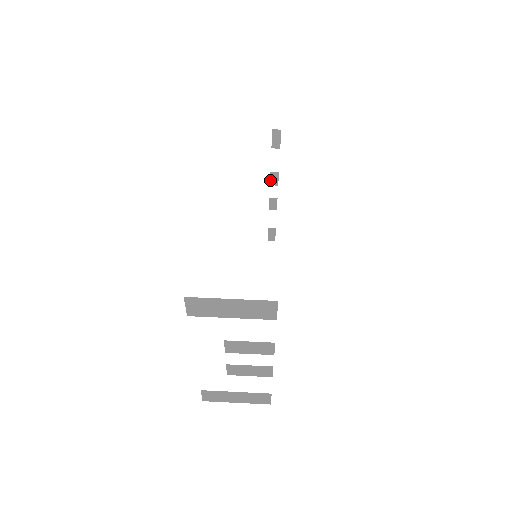
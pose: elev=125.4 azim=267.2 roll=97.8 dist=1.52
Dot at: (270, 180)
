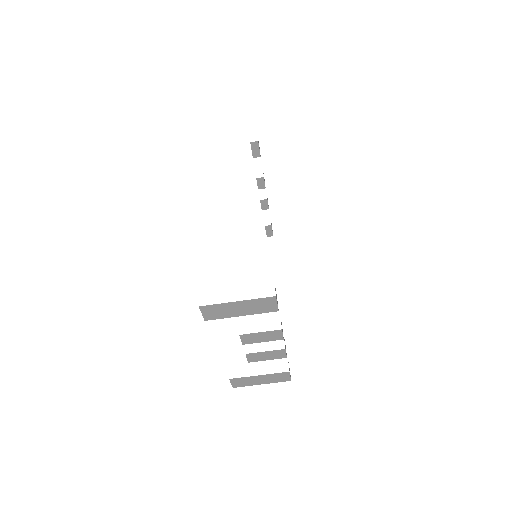
Dot at: (257, 185)
